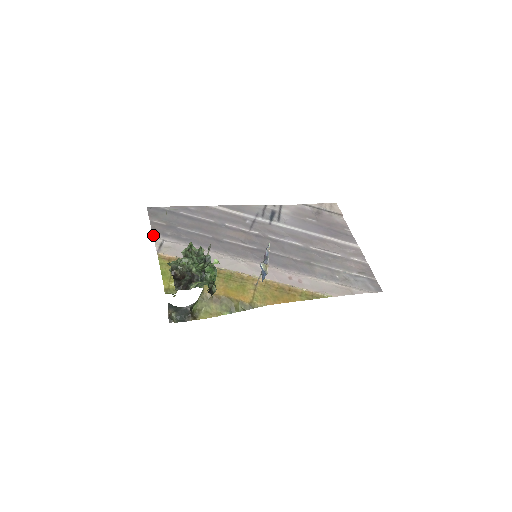
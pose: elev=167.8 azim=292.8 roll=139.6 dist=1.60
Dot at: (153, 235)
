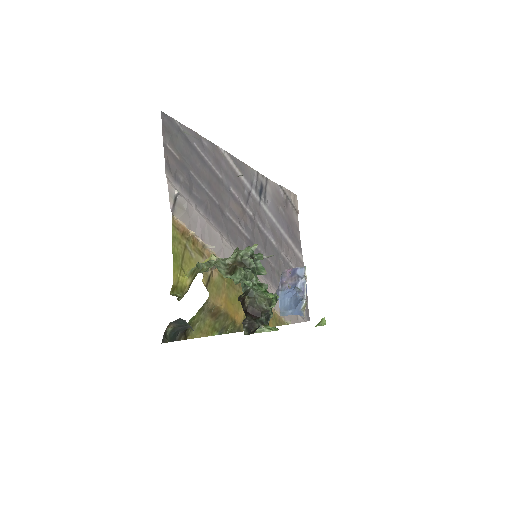
Dot at: (166, 174)
